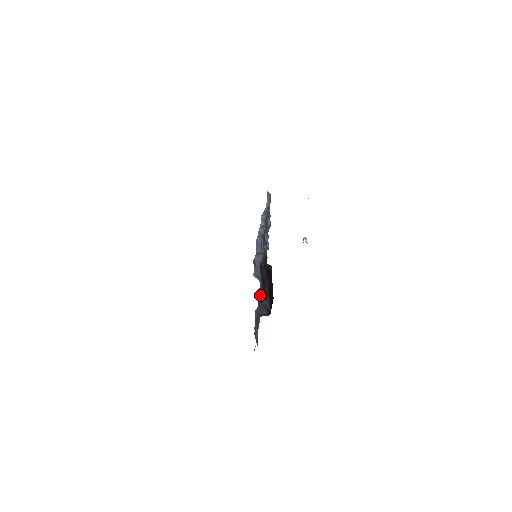
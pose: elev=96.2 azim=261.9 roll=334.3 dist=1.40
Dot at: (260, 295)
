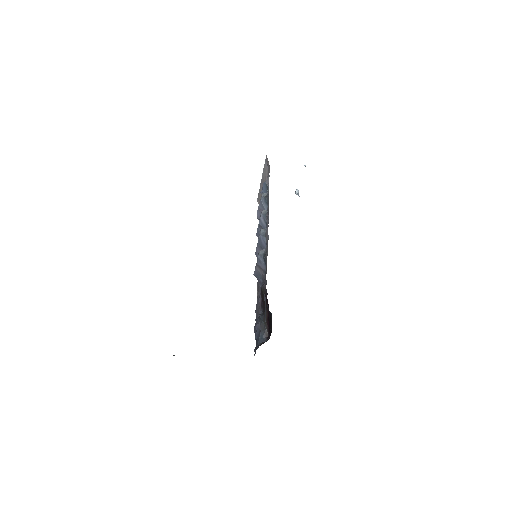
Dot at: (260, 308)
